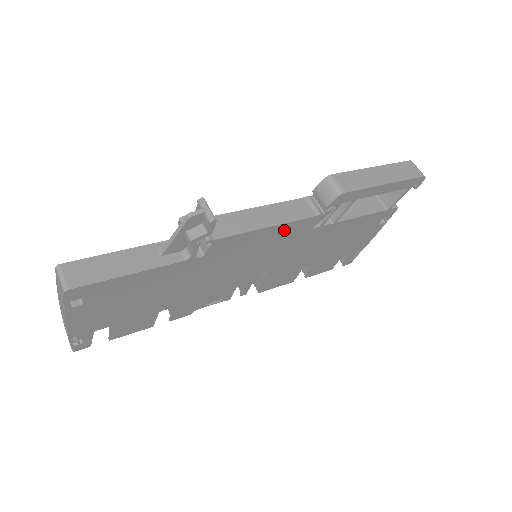
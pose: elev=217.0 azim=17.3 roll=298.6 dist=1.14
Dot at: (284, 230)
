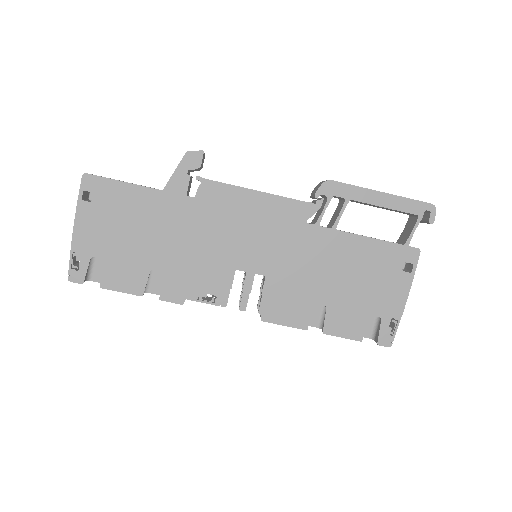
Dot at: (273, 206)
